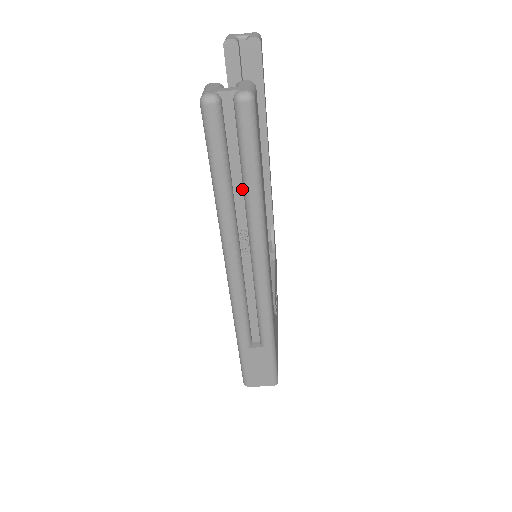
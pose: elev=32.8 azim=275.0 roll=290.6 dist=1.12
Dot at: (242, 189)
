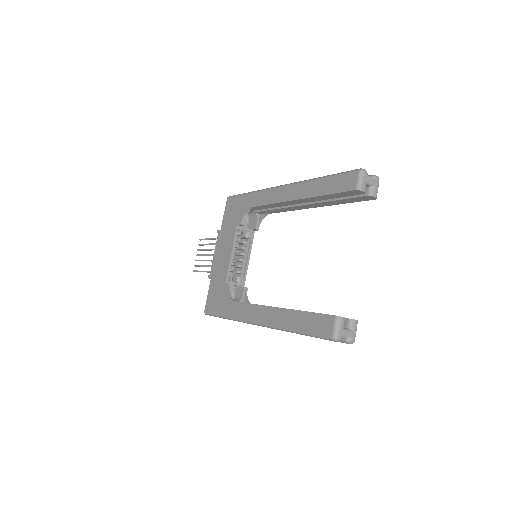
Dot at: occluded
